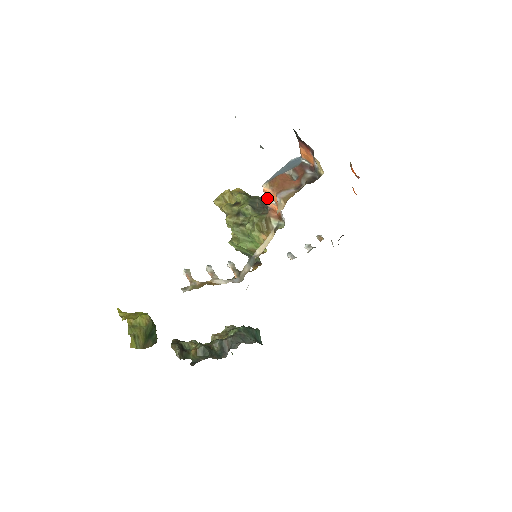
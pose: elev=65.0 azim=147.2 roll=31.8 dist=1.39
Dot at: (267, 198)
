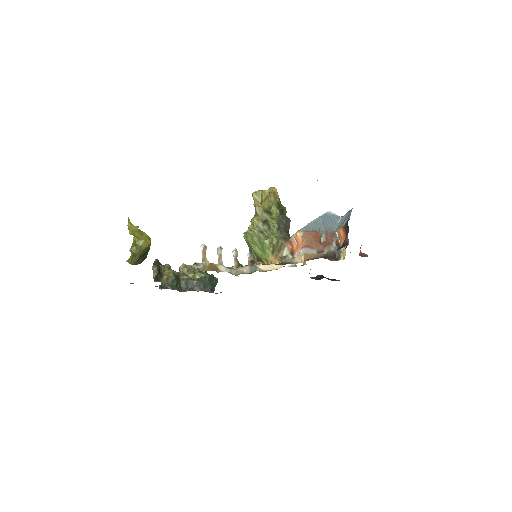
Dot at: (294, 237)
